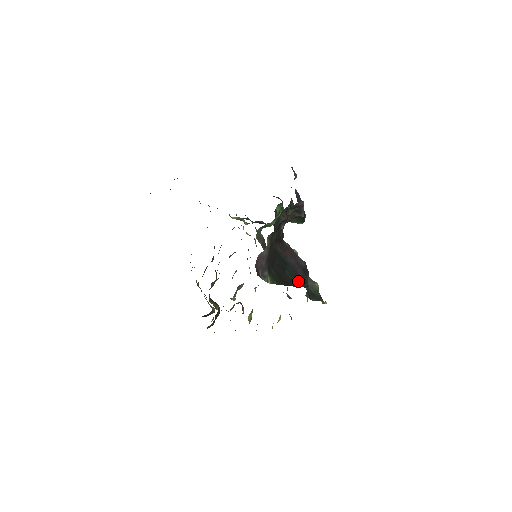
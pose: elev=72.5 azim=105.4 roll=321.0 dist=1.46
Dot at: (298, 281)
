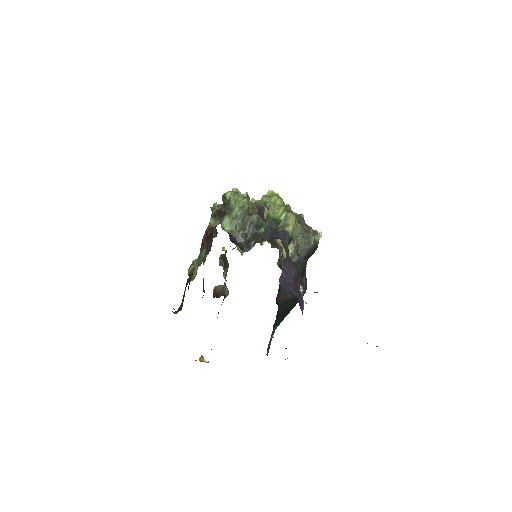
Dot at: (297, 300)
